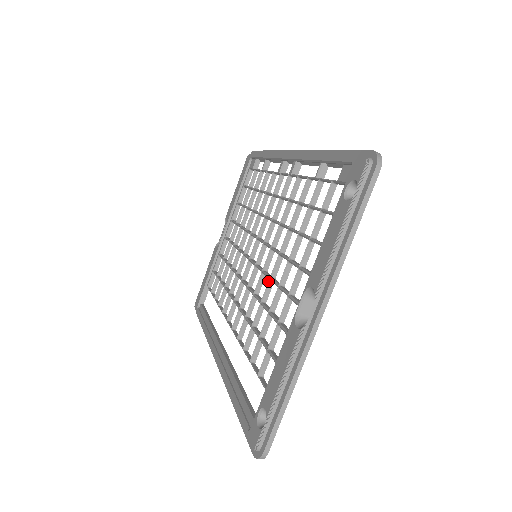
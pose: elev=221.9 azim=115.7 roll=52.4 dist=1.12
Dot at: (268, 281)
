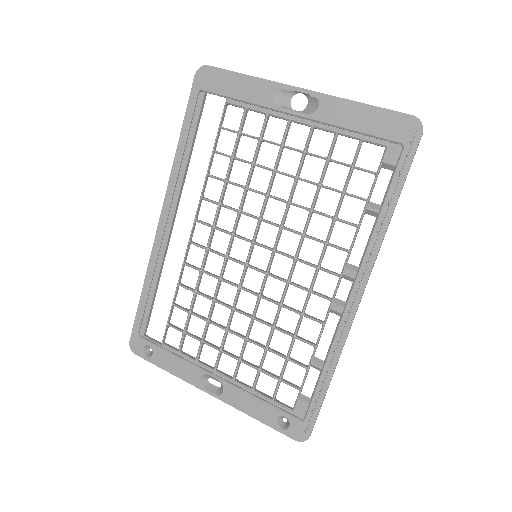
Dot at: (230, 308)
